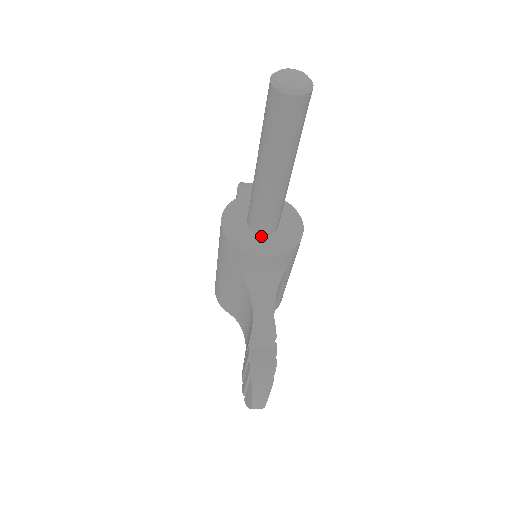
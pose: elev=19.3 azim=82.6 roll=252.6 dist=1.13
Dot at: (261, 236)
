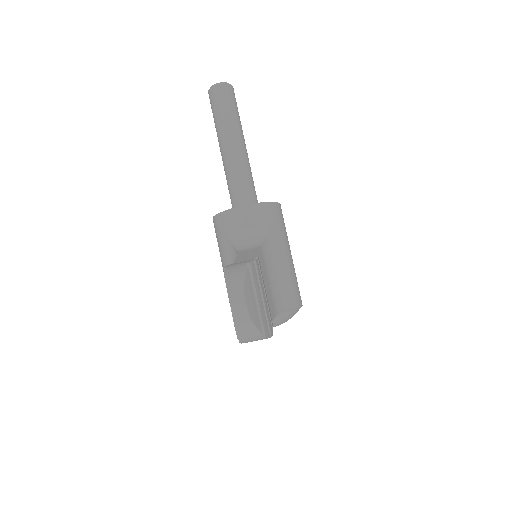
Dot at: occluded
